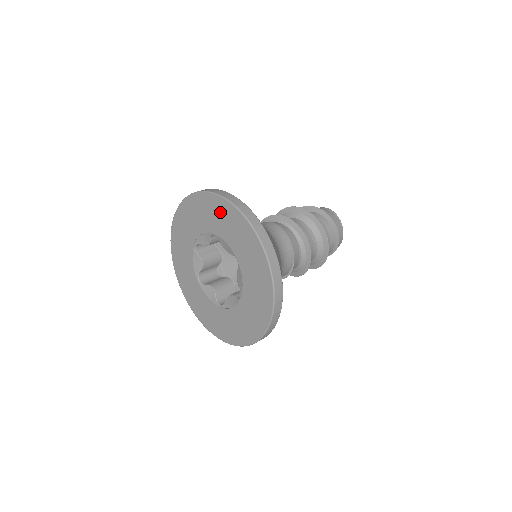
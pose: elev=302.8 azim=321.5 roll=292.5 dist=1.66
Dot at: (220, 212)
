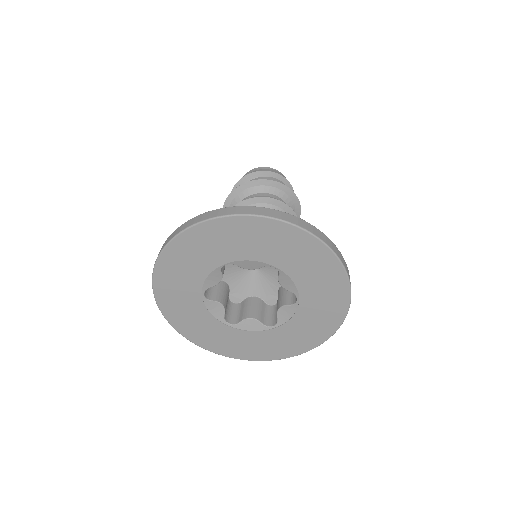
Dot at: (223, 235)
